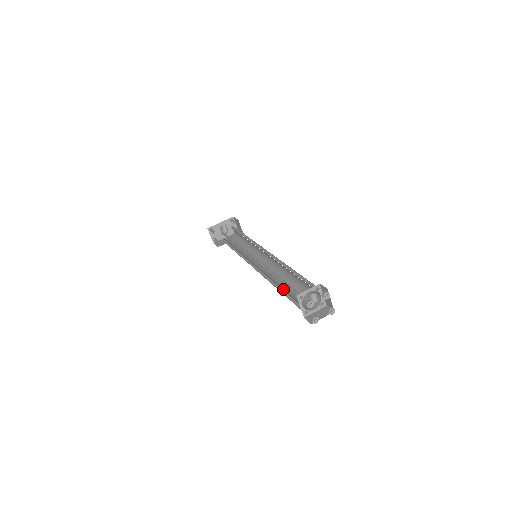
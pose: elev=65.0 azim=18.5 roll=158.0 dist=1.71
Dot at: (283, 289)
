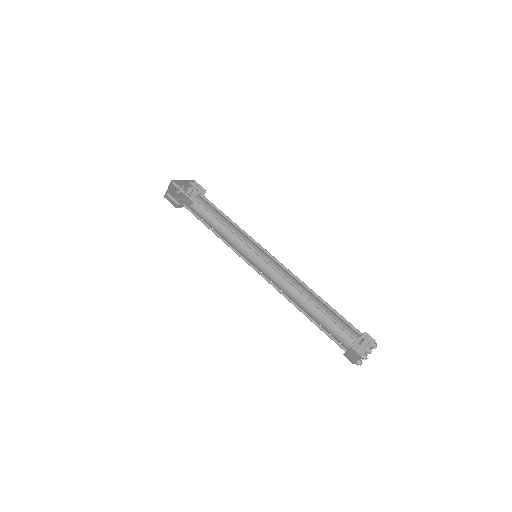
Dot at: (308, 314)
